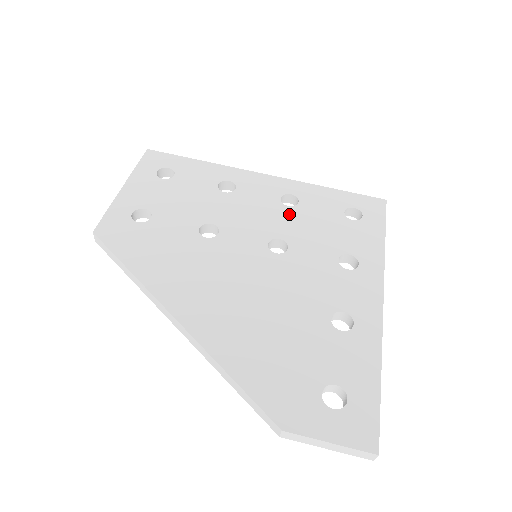
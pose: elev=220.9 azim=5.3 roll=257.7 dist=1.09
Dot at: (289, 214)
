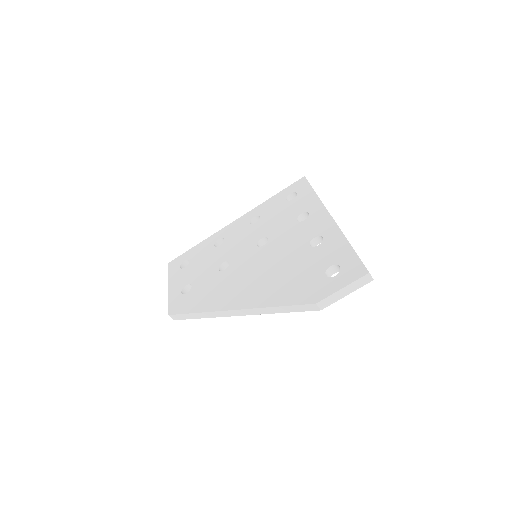
Dot at: (259, 225)
